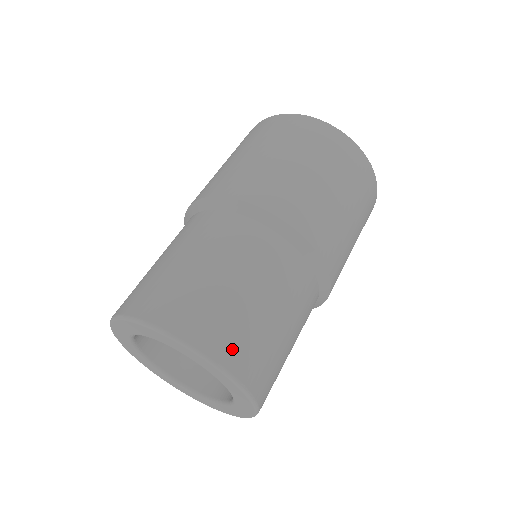
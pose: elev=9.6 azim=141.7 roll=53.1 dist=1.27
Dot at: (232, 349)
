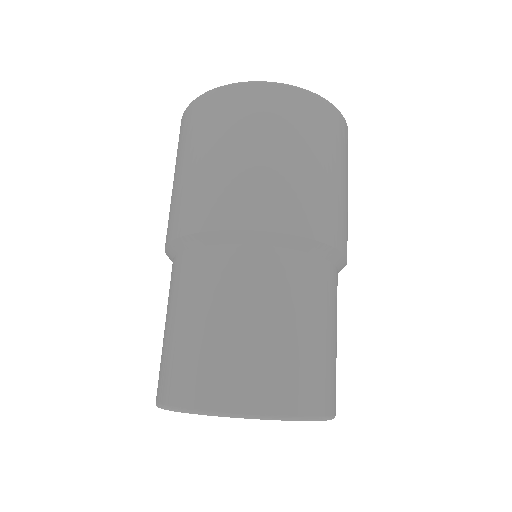
Dot at: (316, 396)
